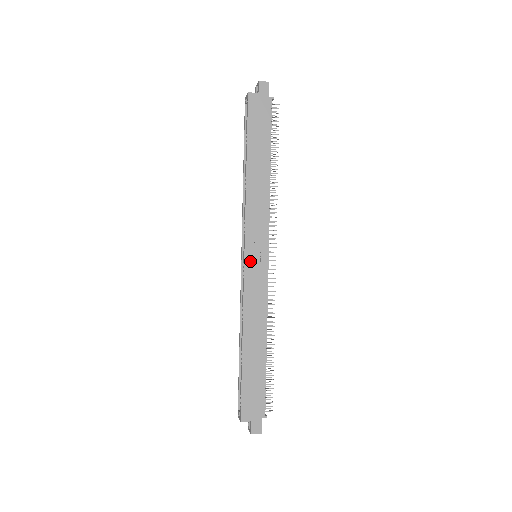
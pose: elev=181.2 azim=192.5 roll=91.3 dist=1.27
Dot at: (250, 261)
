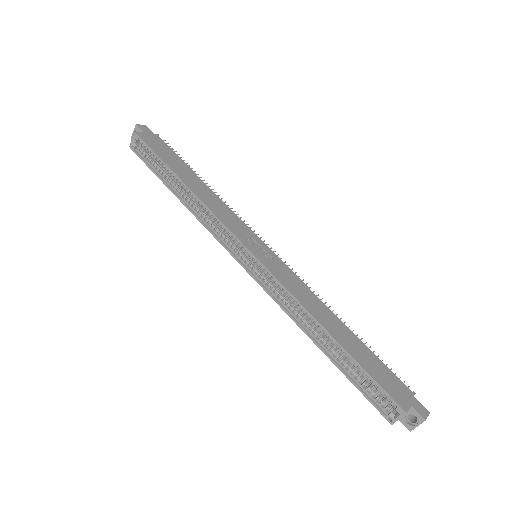
Dot at: (259, 255)
